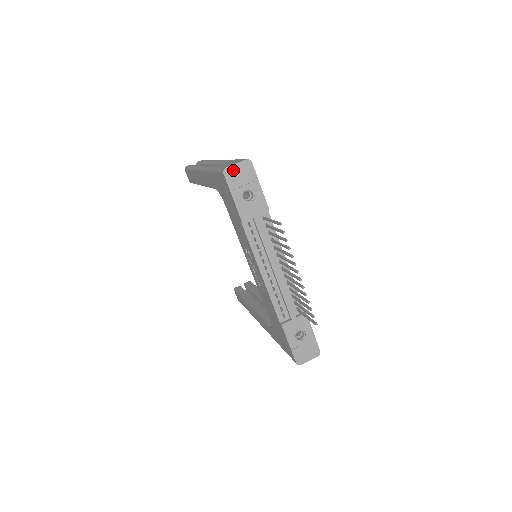
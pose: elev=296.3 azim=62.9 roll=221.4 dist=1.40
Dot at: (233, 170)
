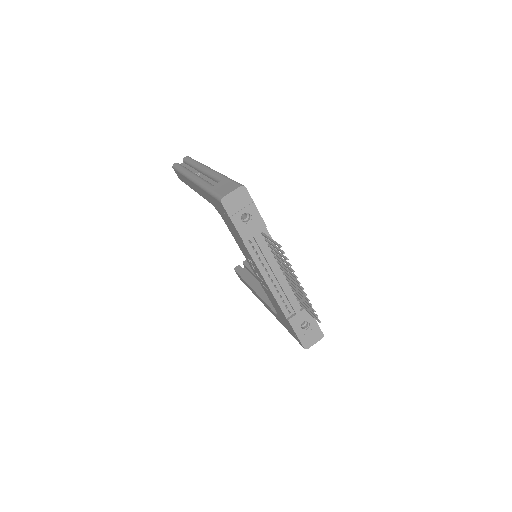
Dot at: (230, 198)
